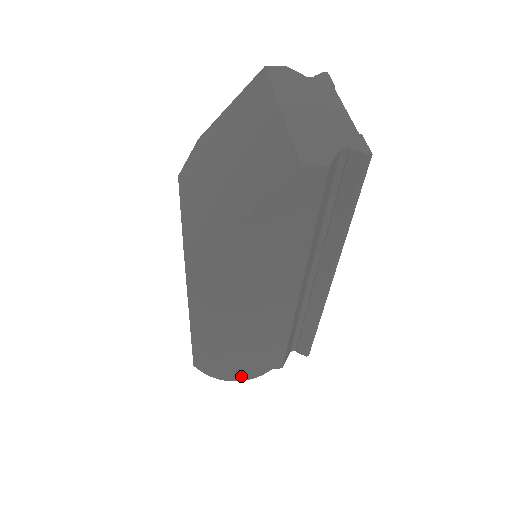
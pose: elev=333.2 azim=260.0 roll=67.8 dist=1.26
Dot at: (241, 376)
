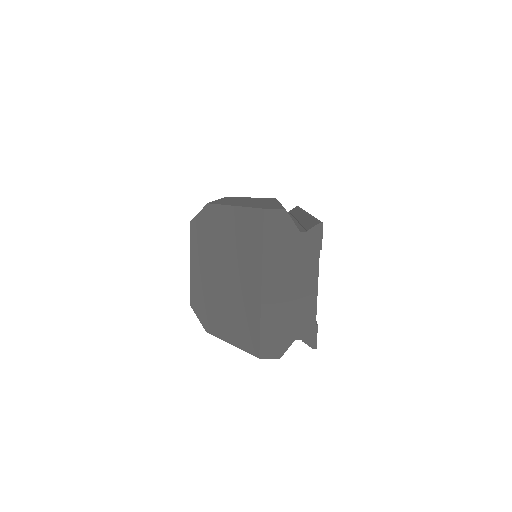
Dot at: occluded
